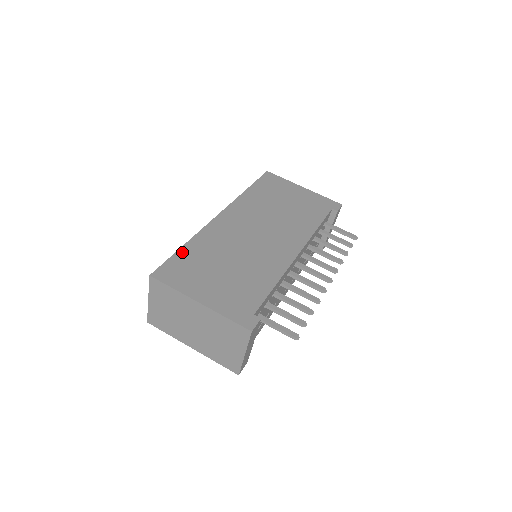
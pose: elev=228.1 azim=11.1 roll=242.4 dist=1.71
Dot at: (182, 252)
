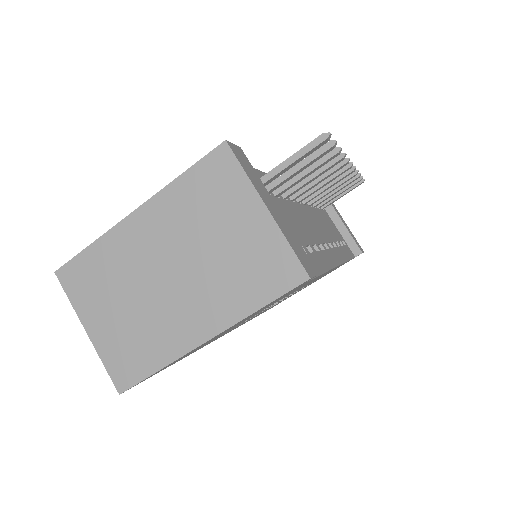
Dot at: occluded
